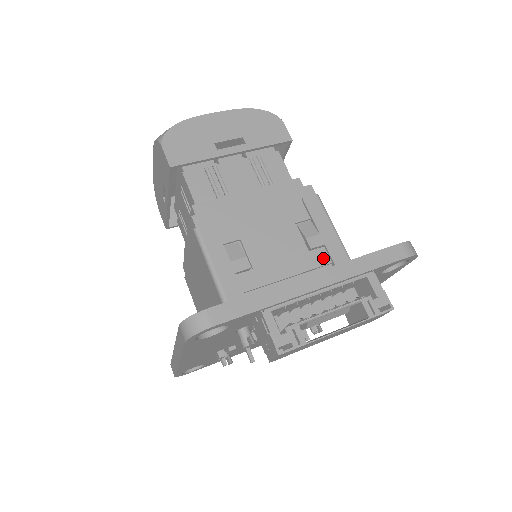
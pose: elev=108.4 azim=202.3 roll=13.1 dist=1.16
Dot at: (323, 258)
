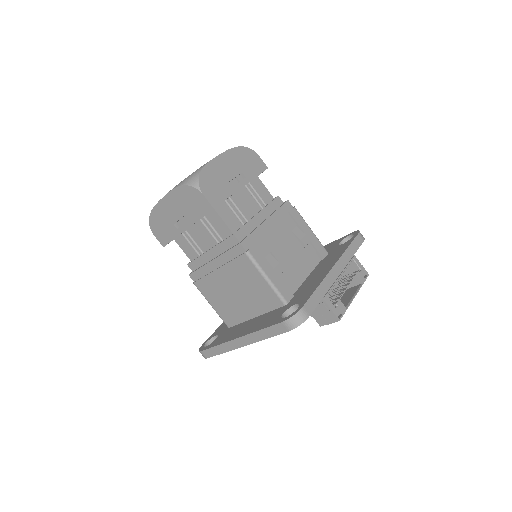
Dot at: (312, 250)
